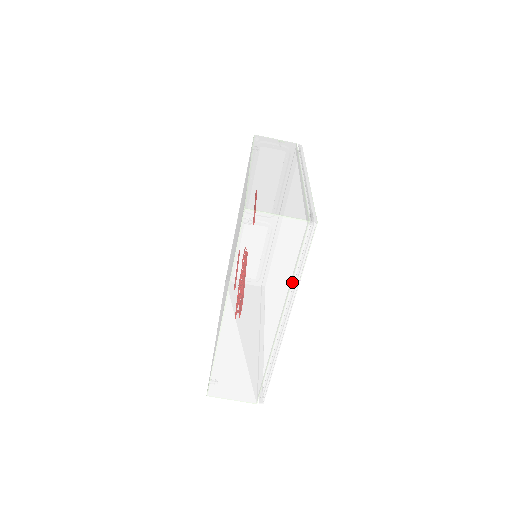
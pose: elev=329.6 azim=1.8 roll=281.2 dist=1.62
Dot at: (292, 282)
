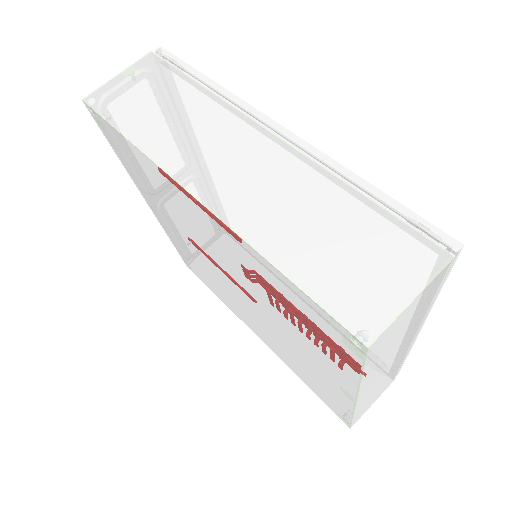
Dot at: occluded
